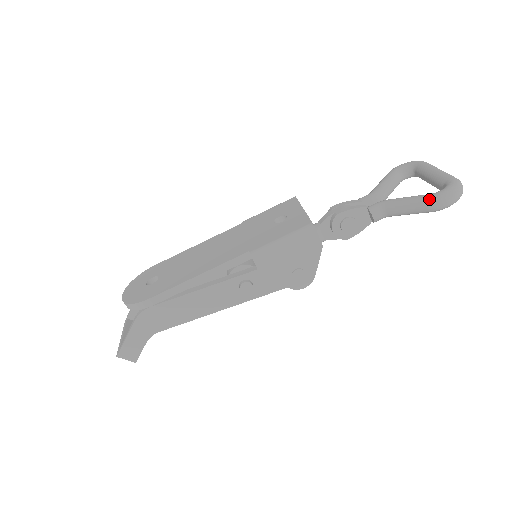
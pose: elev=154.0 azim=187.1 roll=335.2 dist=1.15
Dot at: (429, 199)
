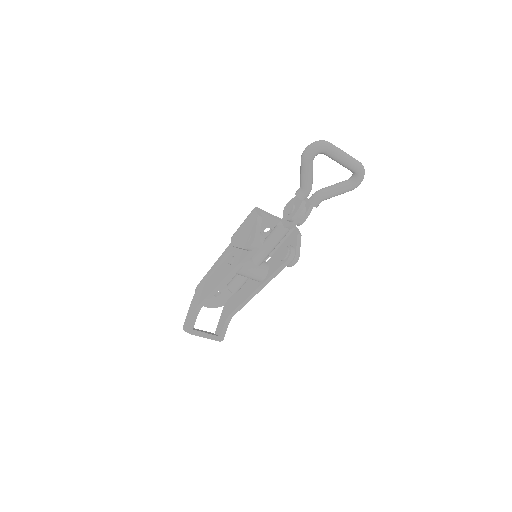
Dot at: occluded
